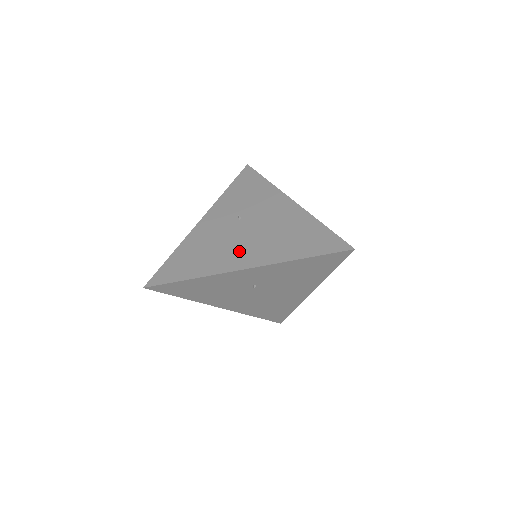
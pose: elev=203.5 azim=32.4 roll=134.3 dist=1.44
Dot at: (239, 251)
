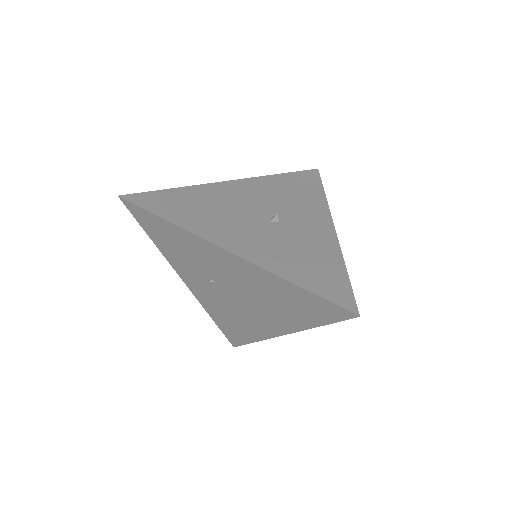
Dot at: (257, 318)
